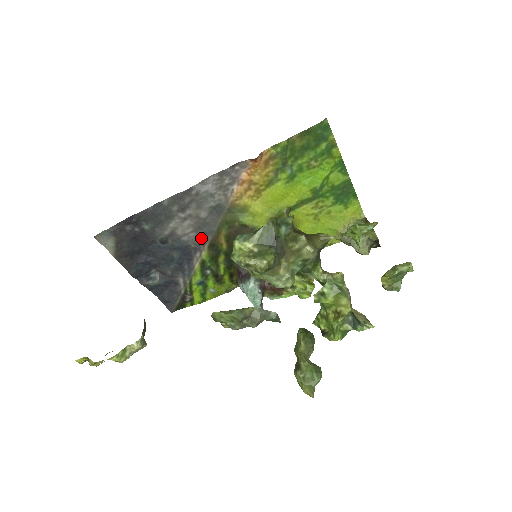
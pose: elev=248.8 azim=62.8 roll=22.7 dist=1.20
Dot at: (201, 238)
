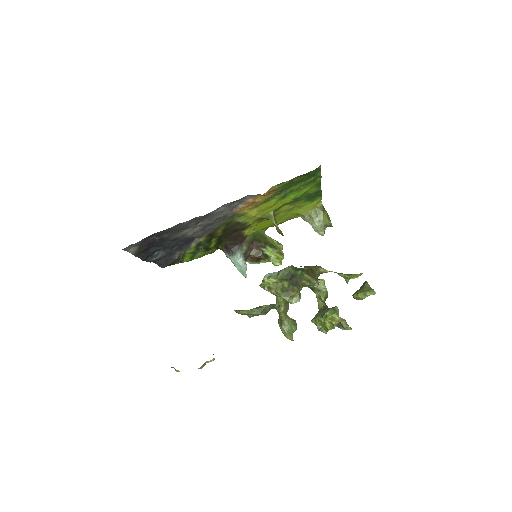
Dot at: (203, 232)
